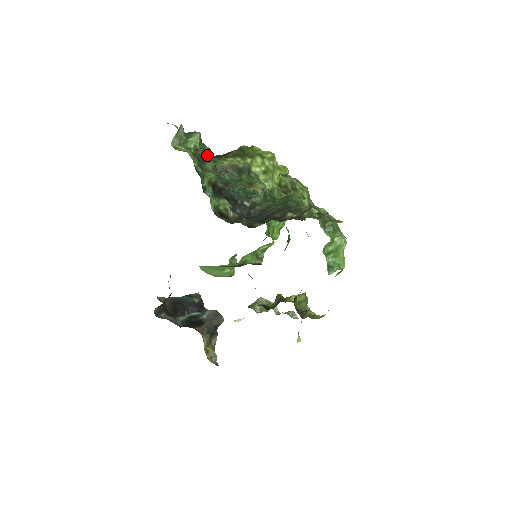
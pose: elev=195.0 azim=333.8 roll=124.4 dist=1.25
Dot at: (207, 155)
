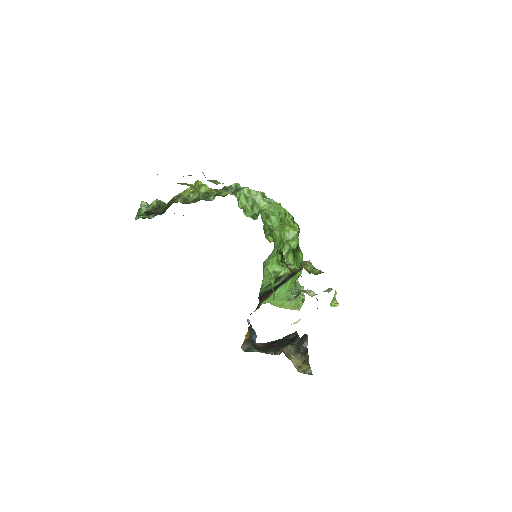
Dot at: (160, 206)
